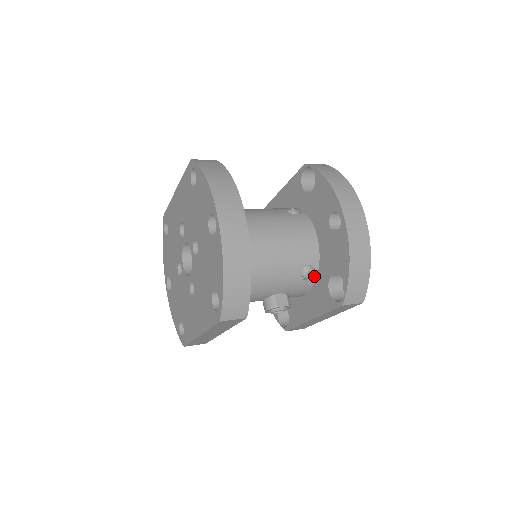
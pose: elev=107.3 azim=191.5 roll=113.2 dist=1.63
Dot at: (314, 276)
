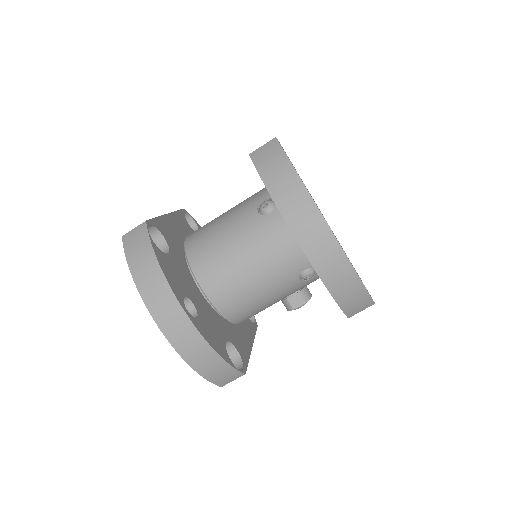
Dot at: occluded
